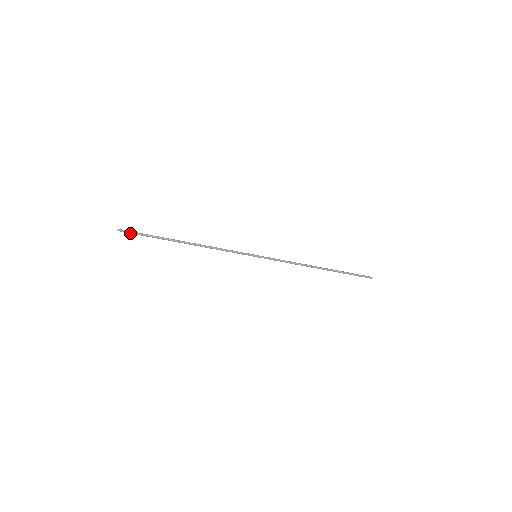
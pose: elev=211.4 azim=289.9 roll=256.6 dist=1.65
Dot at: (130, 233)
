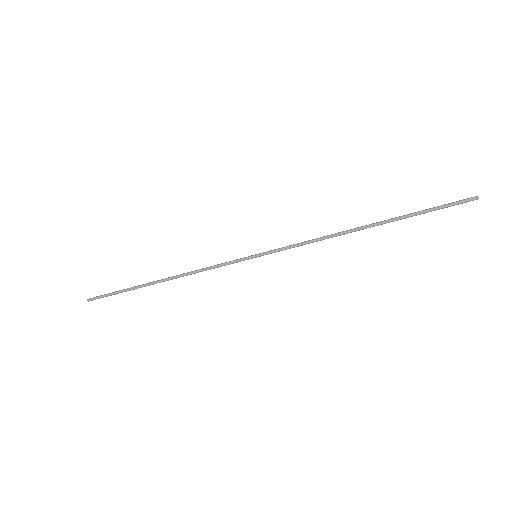
Dot at: occluded
